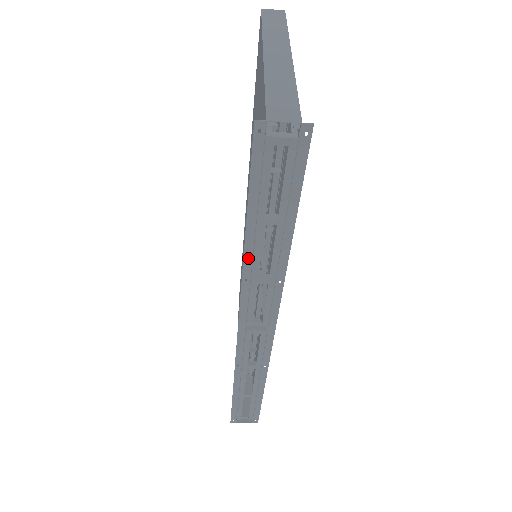
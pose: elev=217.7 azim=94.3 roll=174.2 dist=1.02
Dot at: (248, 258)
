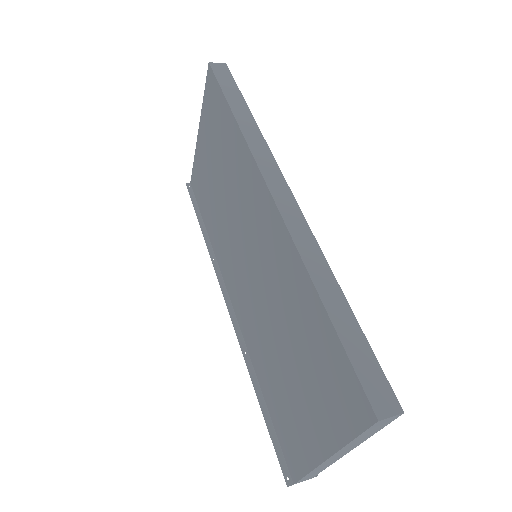
Dot at: (253, 374)
